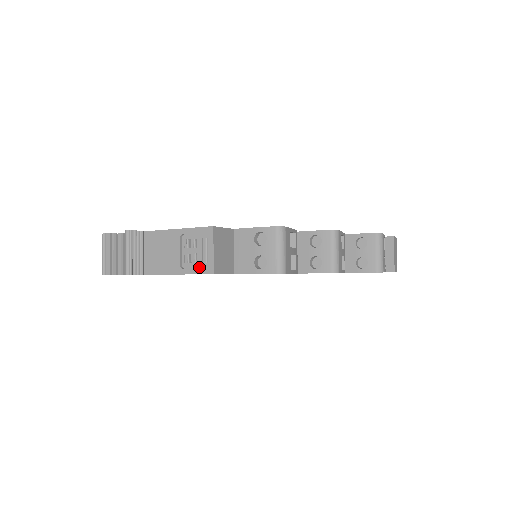
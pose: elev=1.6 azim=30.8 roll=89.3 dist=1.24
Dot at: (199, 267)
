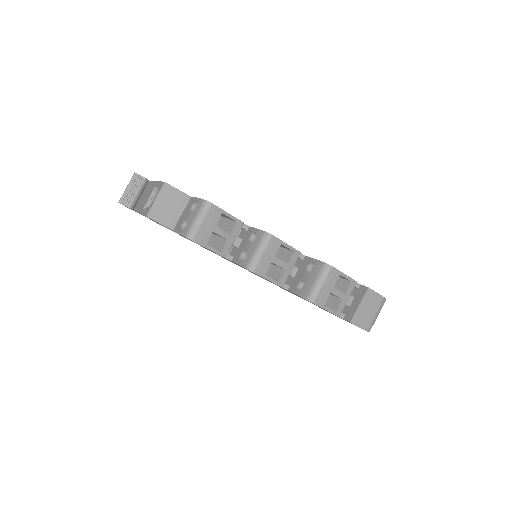
Dot at: (146, 210)
